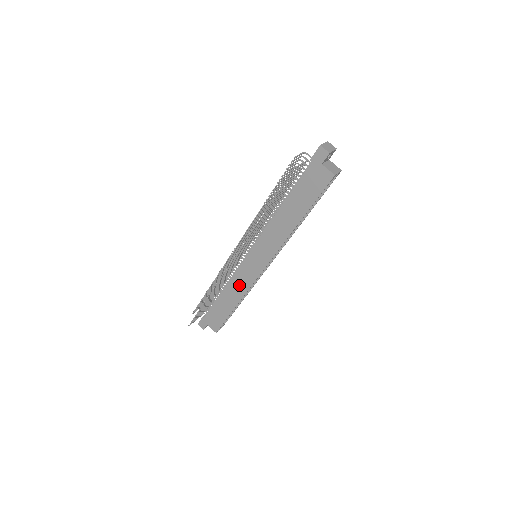
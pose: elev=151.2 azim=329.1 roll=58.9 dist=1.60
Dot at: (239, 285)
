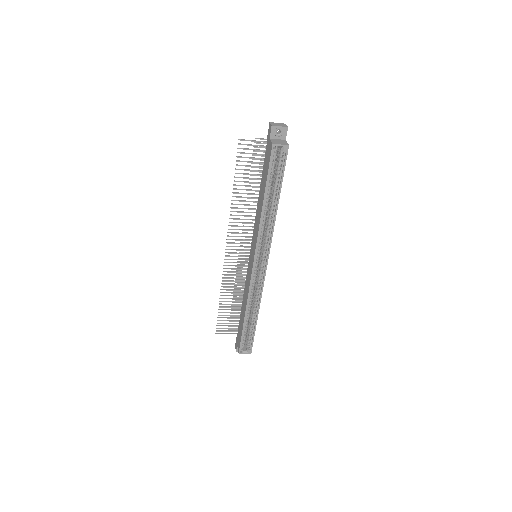
Dot at: (246, 290)
